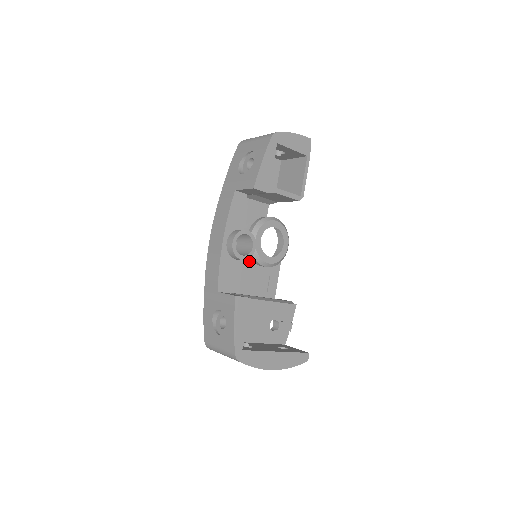
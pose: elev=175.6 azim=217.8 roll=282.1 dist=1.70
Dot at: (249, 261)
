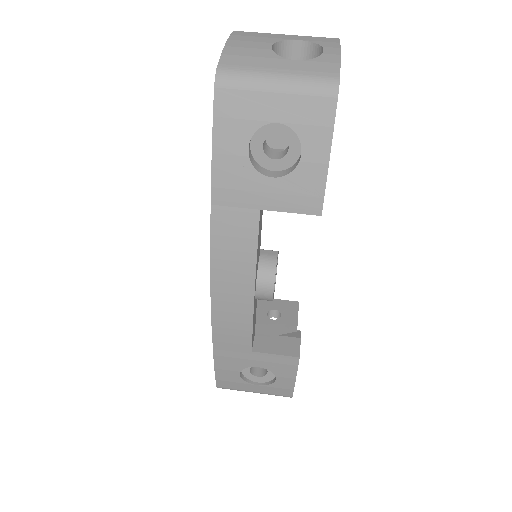
Dot at: occluded
